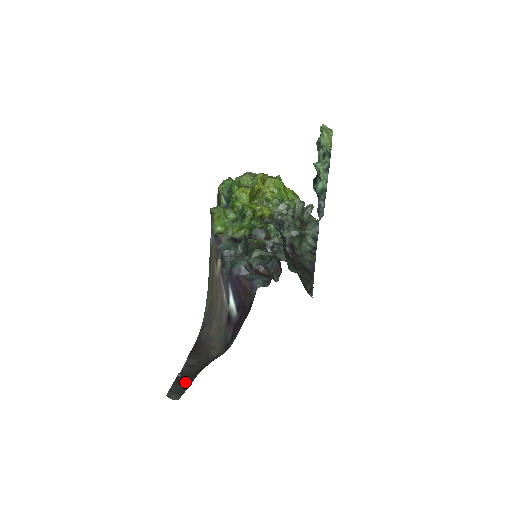
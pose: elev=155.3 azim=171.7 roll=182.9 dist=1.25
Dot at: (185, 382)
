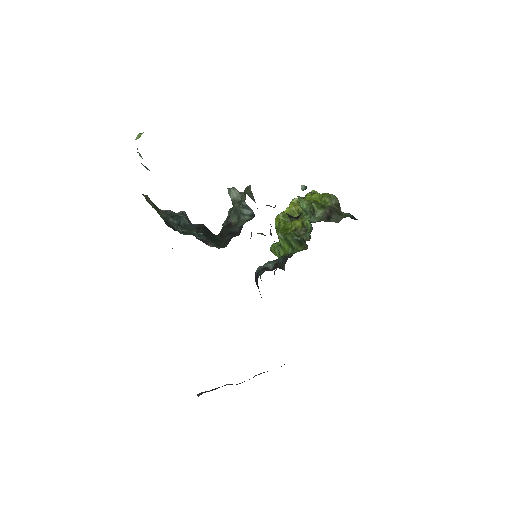
Dot at: occluded
